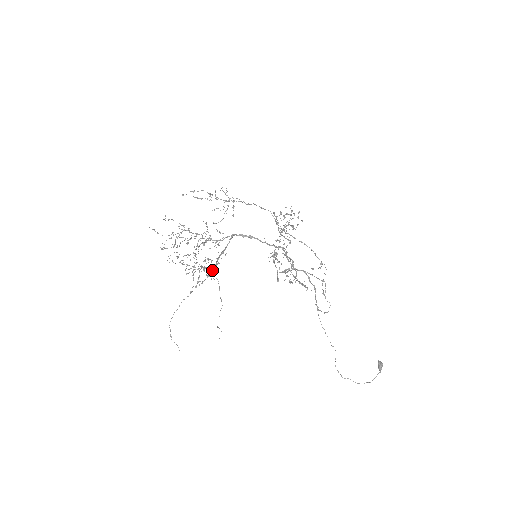
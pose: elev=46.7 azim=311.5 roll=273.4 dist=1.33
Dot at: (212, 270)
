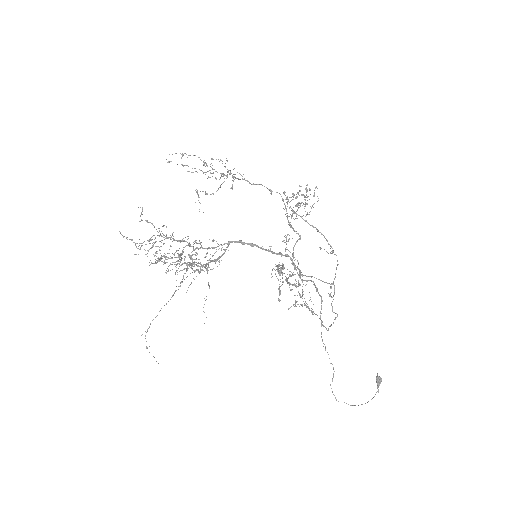
Dot at: (200, 272)
